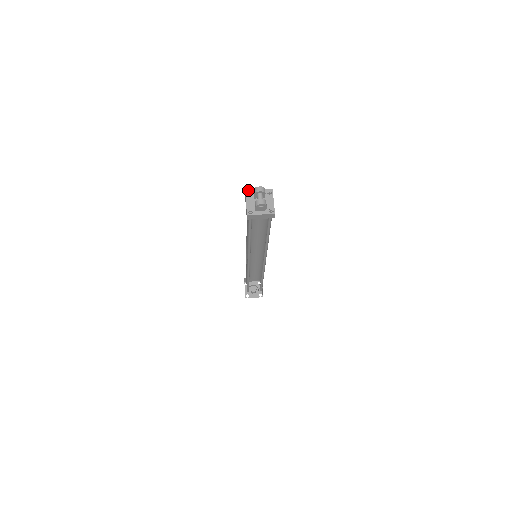
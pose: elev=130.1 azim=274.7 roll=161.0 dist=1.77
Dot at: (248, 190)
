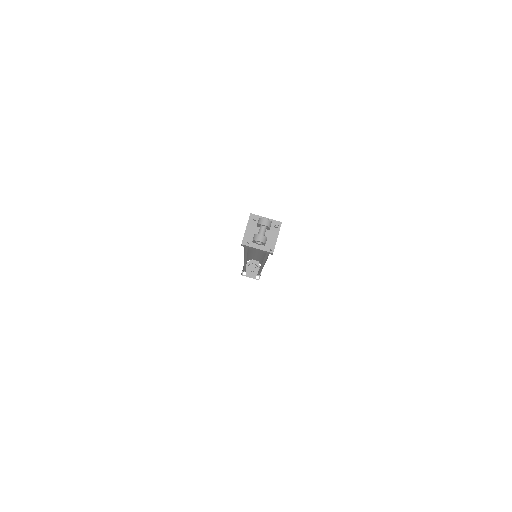
Dot at: (253, 215)
